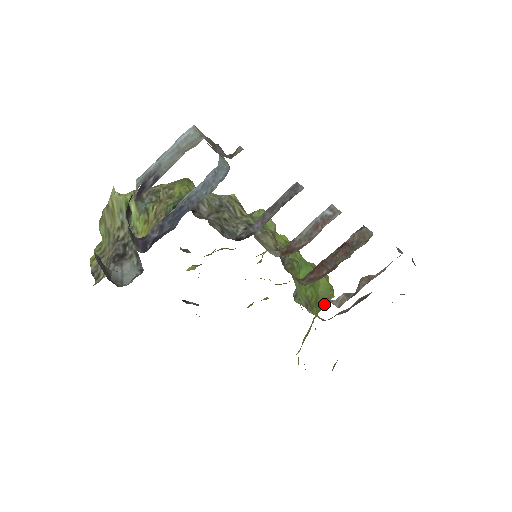
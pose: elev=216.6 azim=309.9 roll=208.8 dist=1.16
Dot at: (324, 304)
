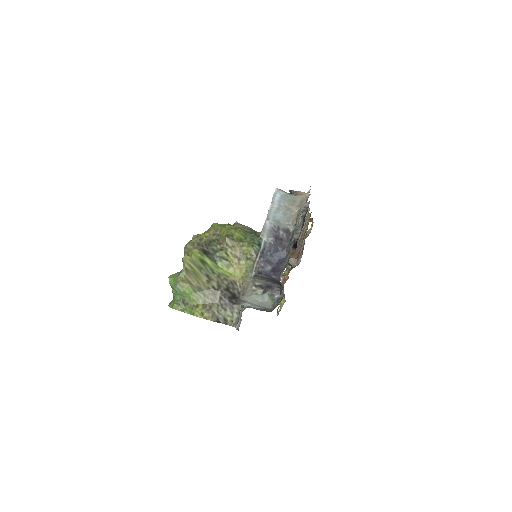
Dot at: occluded
